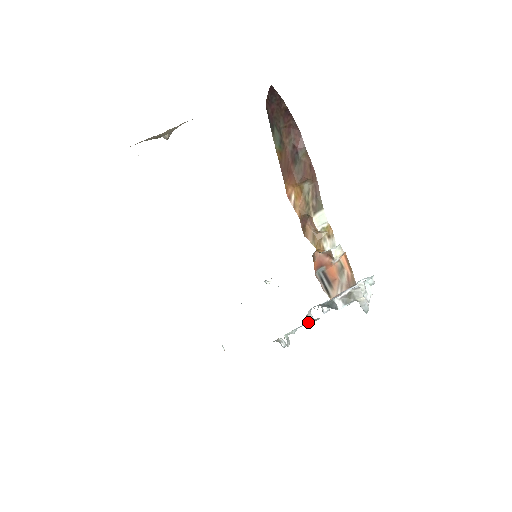
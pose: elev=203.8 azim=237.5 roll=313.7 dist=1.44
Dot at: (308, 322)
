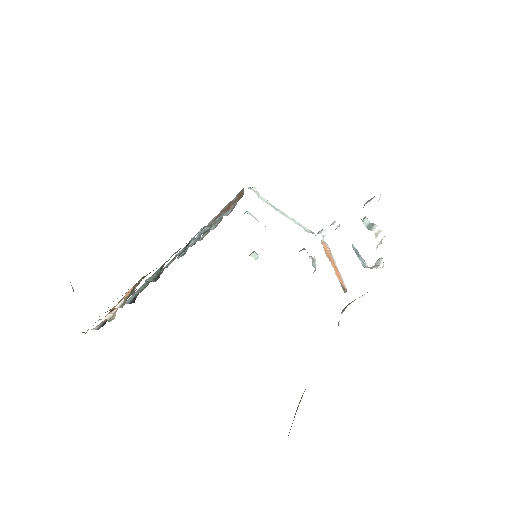
Dot at: occluded
